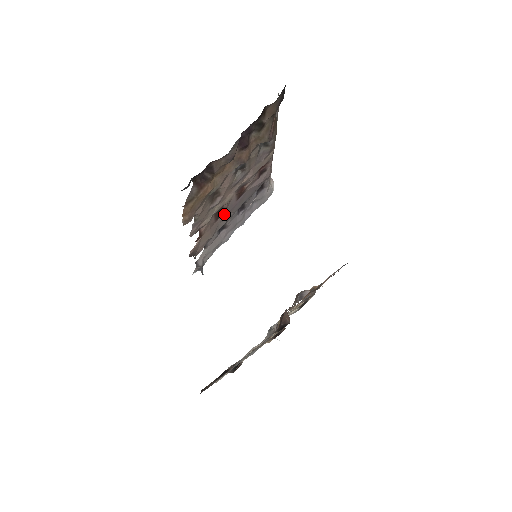
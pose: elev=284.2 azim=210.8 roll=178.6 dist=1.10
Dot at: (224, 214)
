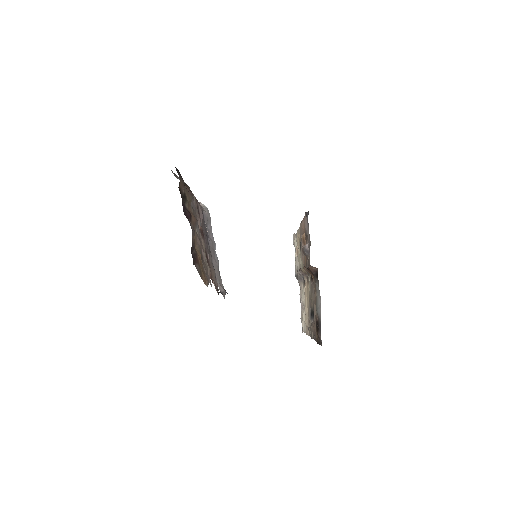
Dot at: (207, 254)
